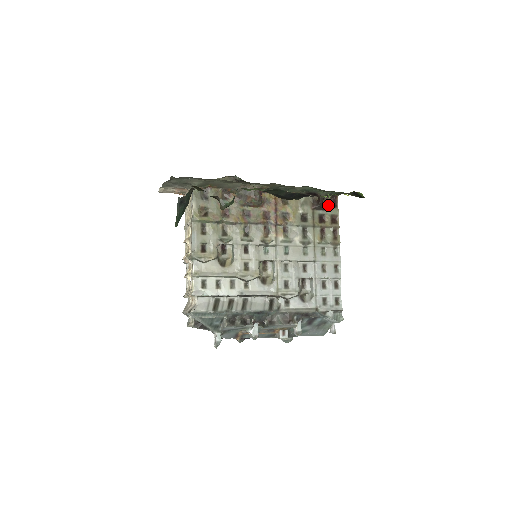
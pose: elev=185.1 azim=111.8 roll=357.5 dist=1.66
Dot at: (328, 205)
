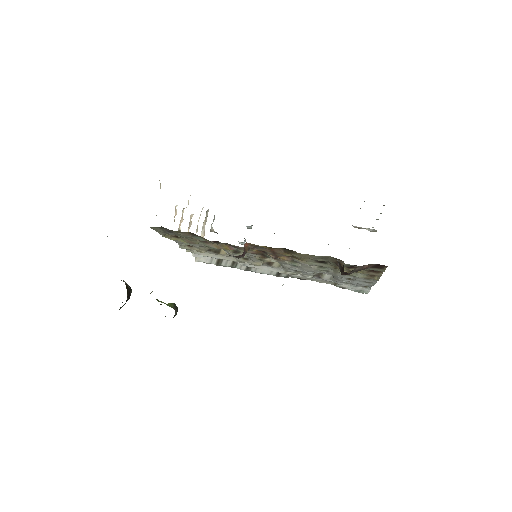
Dot at: (363, 269)
